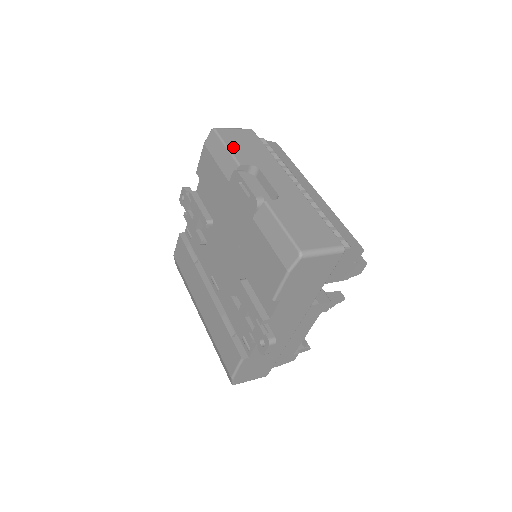
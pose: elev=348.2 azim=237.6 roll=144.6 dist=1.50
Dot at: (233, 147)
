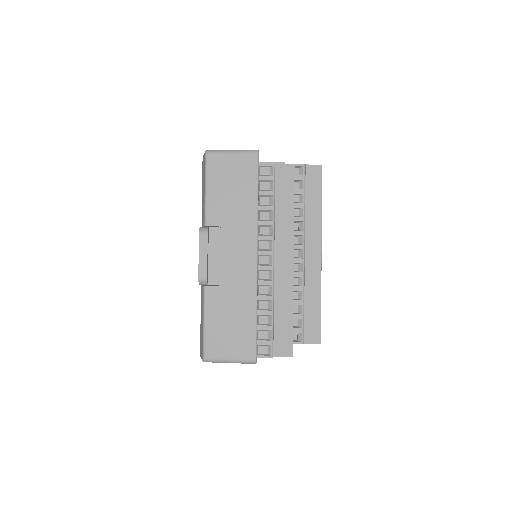
Dot at: (212, 192)
